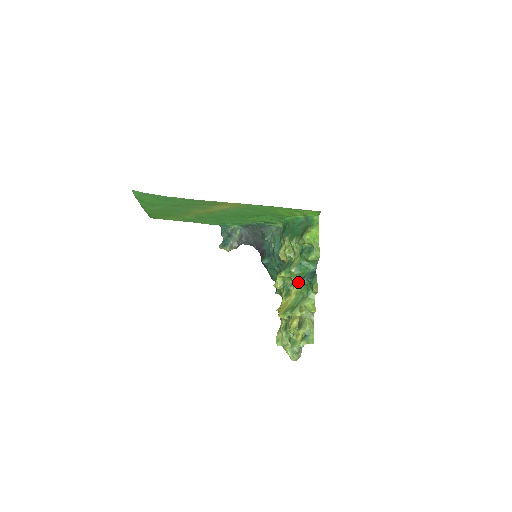
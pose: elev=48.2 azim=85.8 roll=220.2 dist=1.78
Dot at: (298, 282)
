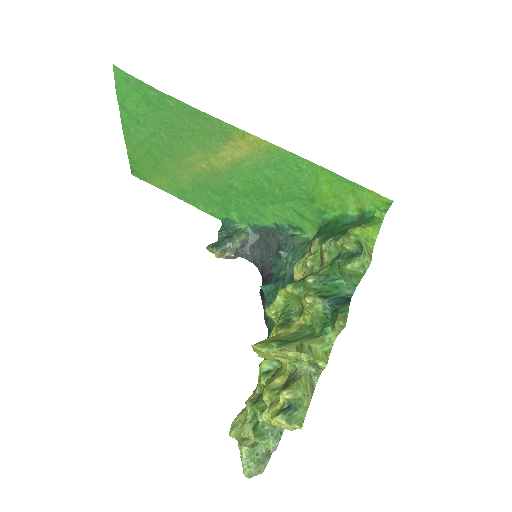
Dot at: (313, 299)
